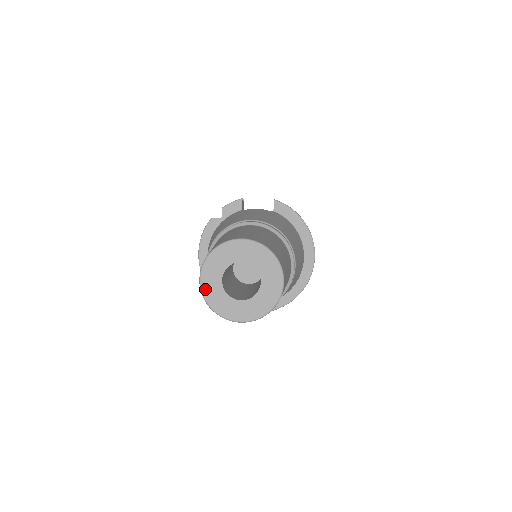
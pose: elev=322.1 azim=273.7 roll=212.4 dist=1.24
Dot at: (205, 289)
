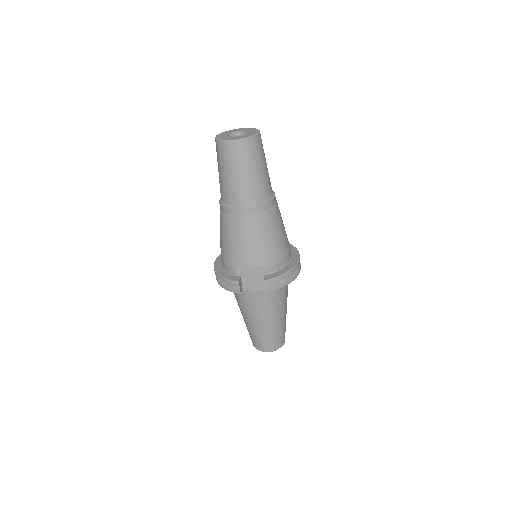
Dot at: (218, 137)
